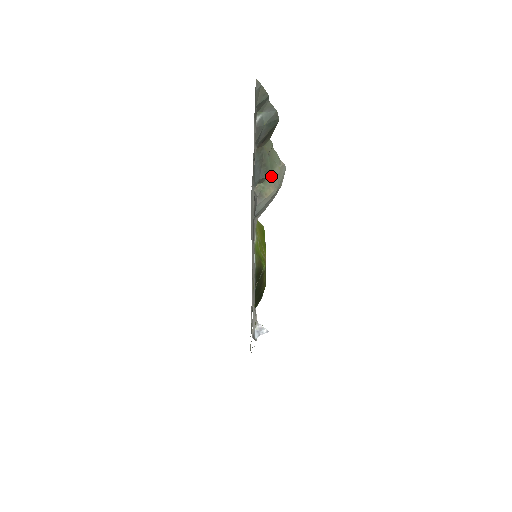
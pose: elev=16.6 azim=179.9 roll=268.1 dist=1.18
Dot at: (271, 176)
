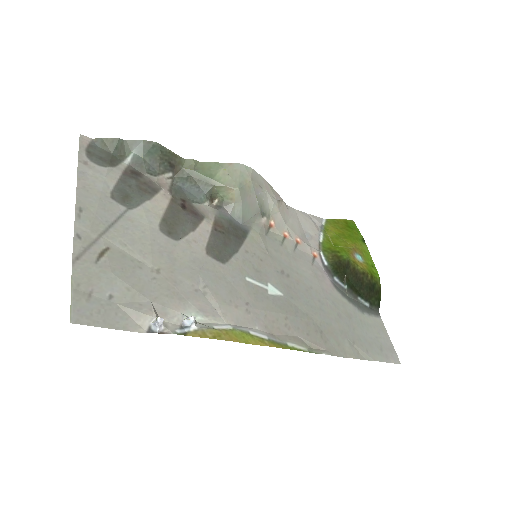
Dot at: (217, 183)
